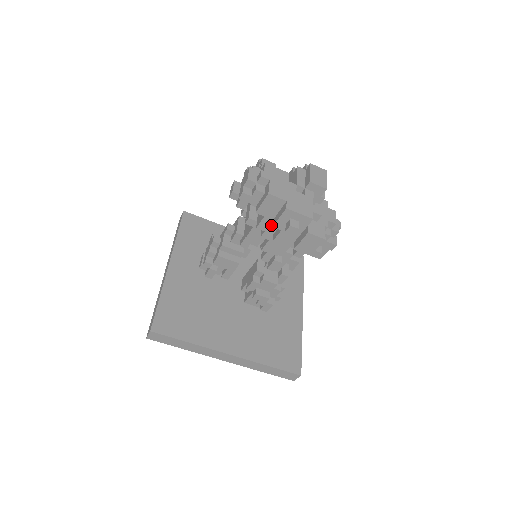
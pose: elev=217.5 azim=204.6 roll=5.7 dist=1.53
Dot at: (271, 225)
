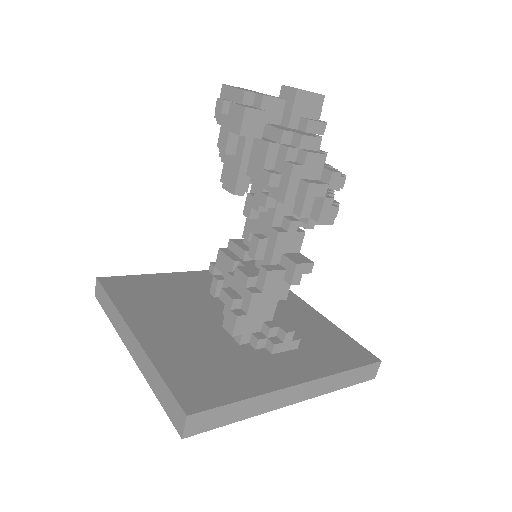
Dot at: occluded
